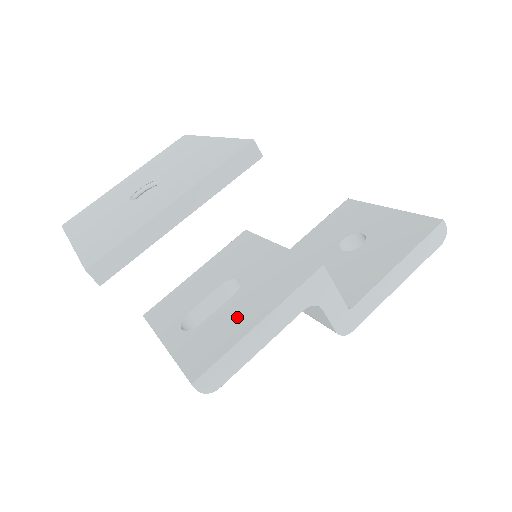
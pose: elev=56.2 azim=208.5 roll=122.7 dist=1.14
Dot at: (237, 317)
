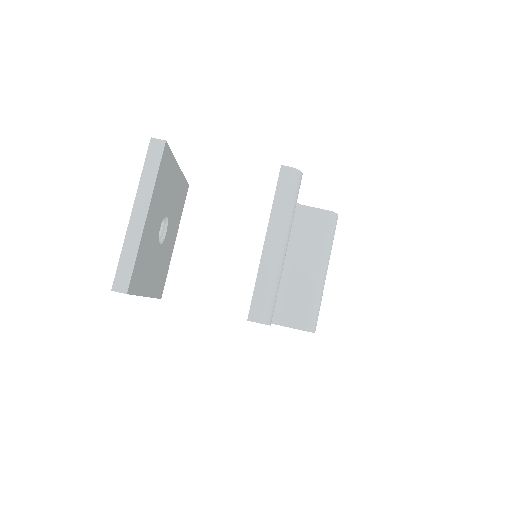
Dot at: occluded
